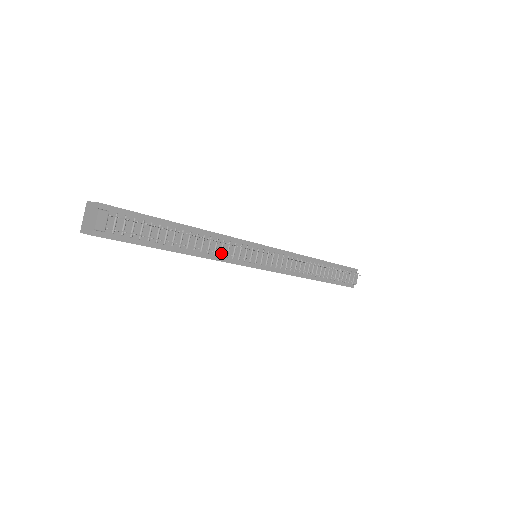
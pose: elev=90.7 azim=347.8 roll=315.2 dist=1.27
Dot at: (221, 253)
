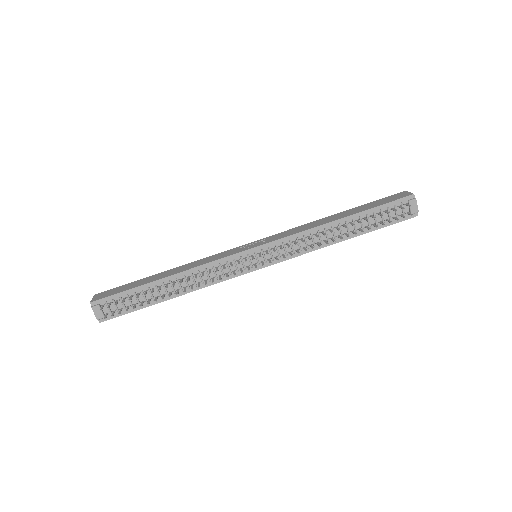
Dot at: (205, 283)
